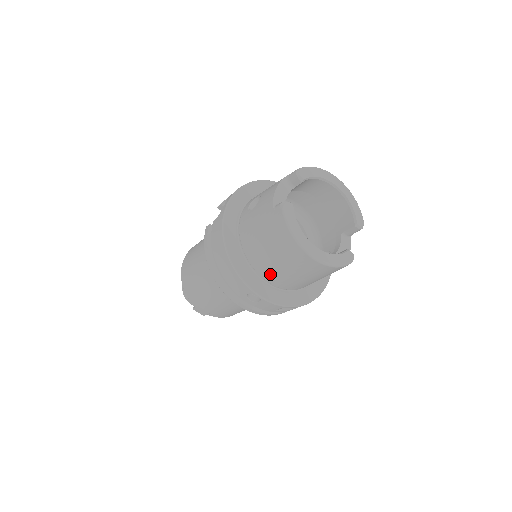
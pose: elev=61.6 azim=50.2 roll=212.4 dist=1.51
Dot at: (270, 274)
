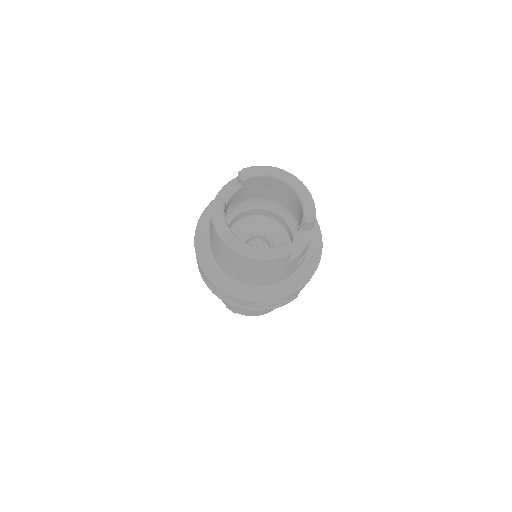
Dot at: (227, 269)
